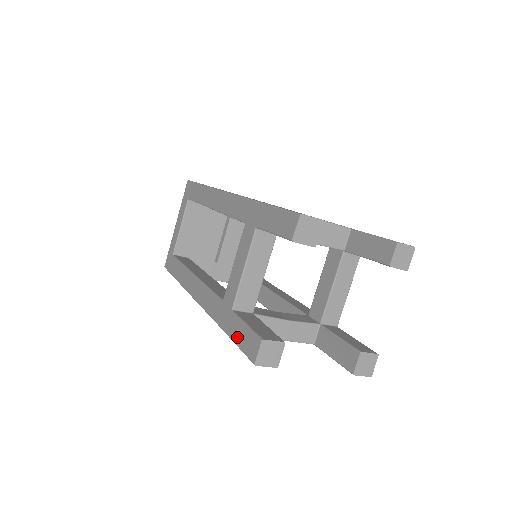
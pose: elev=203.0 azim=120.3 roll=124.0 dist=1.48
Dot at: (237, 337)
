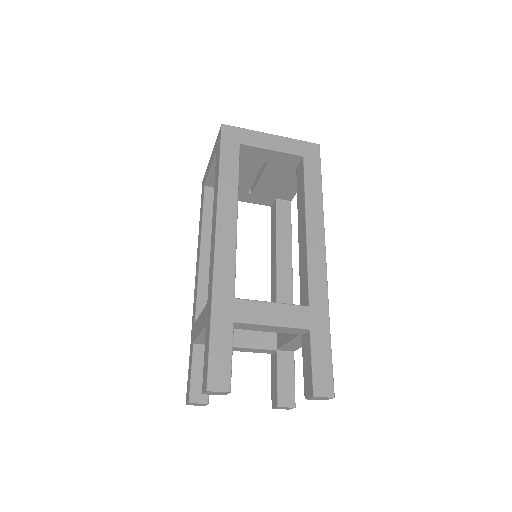
Dot at: (189, 368)
